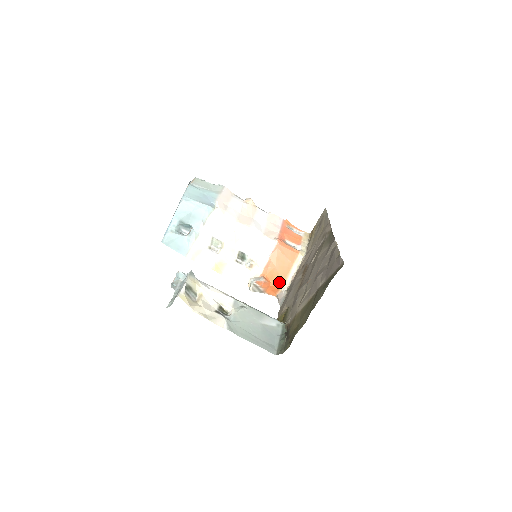
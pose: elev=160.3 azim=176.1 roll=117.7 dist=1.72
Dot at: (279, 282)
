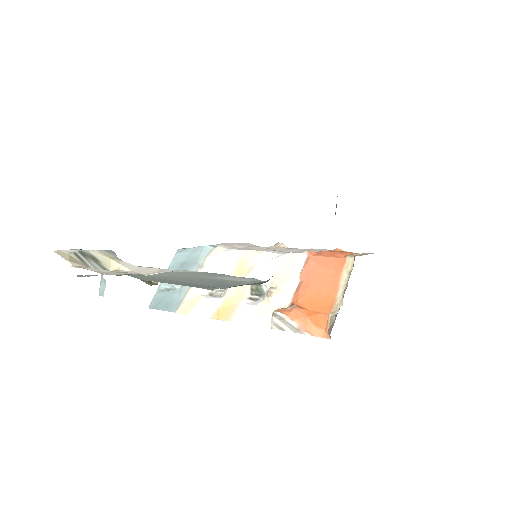
Dot at: (323, 306)
